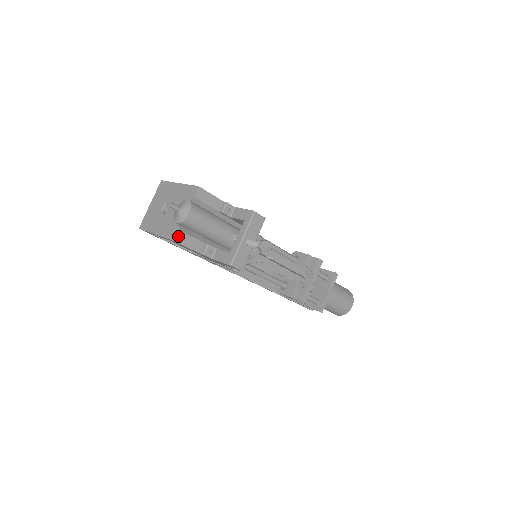
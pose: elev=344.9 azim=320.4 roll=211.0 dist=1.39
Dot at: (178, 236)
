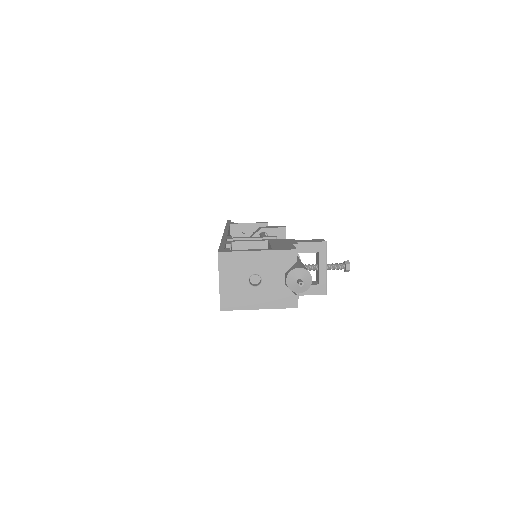
Dot at: (297, 301)
